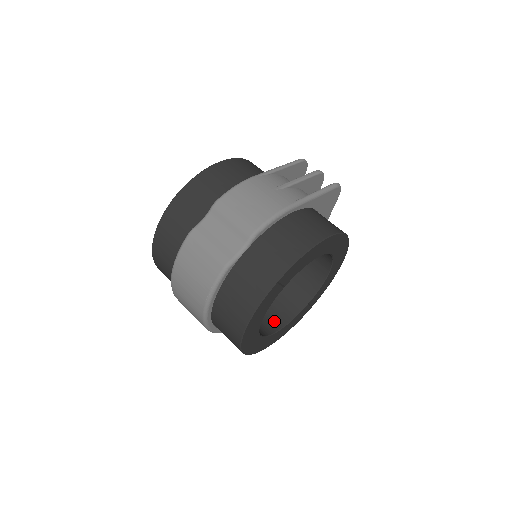
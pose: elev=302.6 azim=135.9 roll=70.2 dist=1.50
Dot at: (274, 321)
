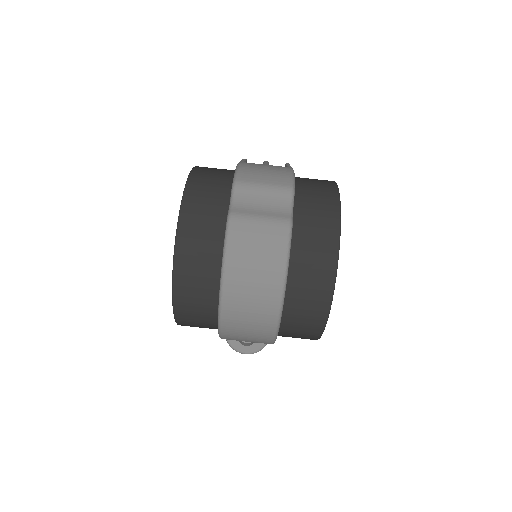
Dot at: occluded
